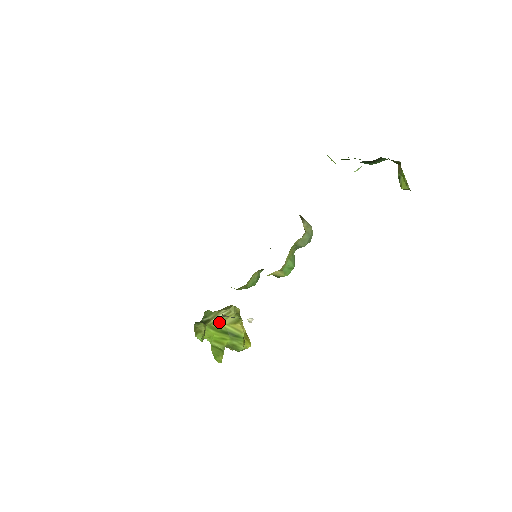
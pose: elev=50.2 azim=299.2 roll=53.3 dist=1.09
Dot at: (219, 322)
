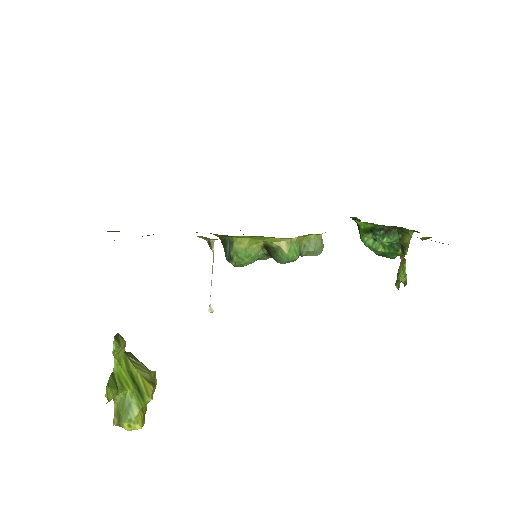
Dot at: (135, 365)
